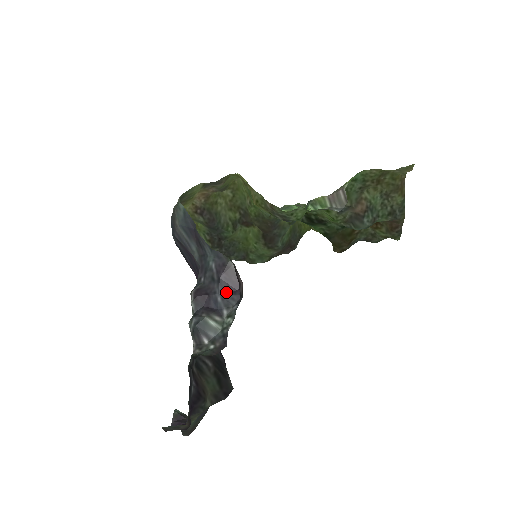
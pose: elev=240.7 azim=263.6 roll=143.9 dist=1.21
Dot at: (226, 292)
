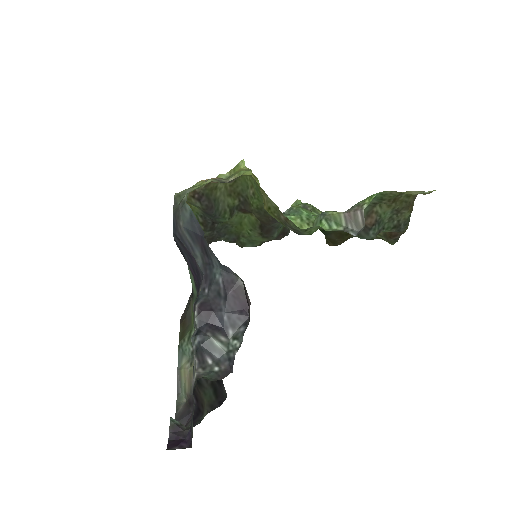
Dot at: (233, 311)
